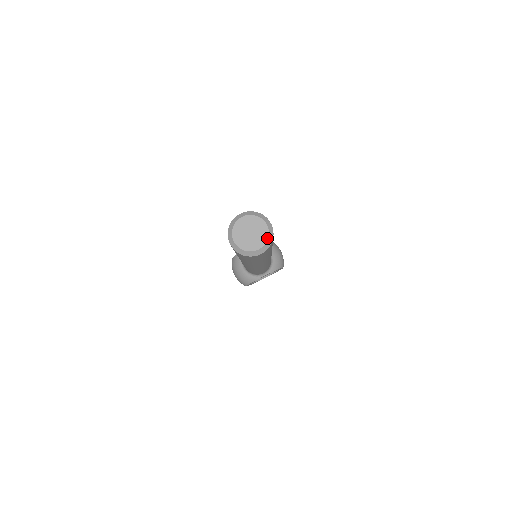
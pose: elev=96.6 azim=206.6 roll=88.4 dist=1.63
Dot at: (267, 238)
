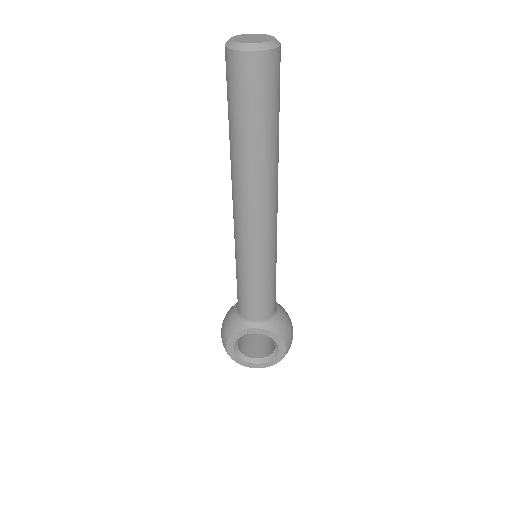
Dot at: (267, 41)
